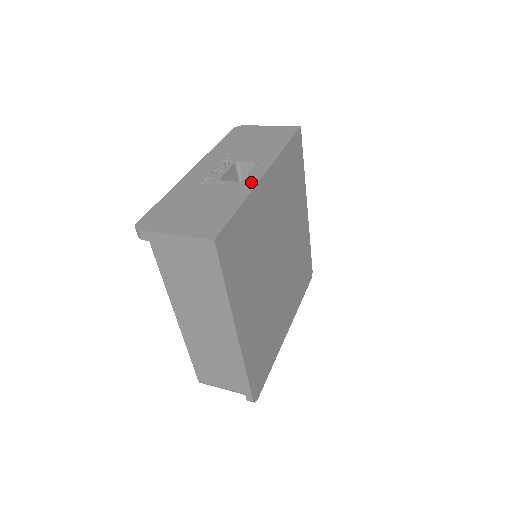
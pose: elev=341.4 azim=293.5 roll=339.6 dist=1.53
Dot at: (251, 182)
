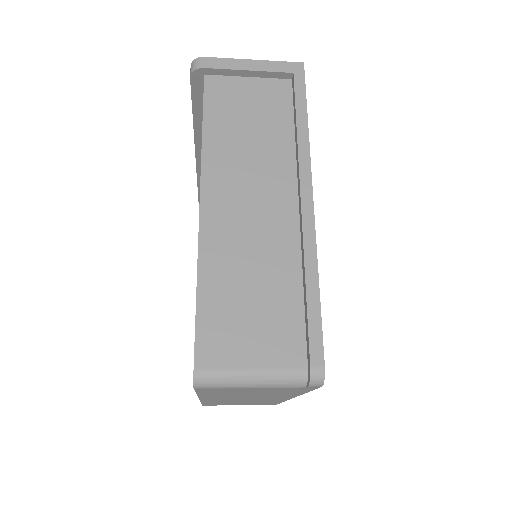
Dot at: occluded
